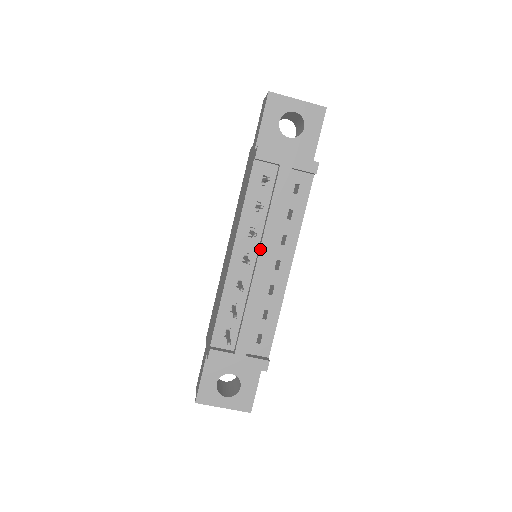
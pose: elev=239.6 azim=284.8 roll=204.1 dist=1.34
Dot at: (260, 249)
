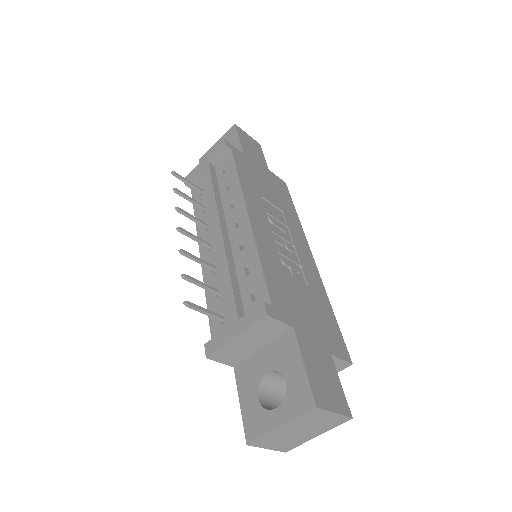
Dot at: (210, 226)
